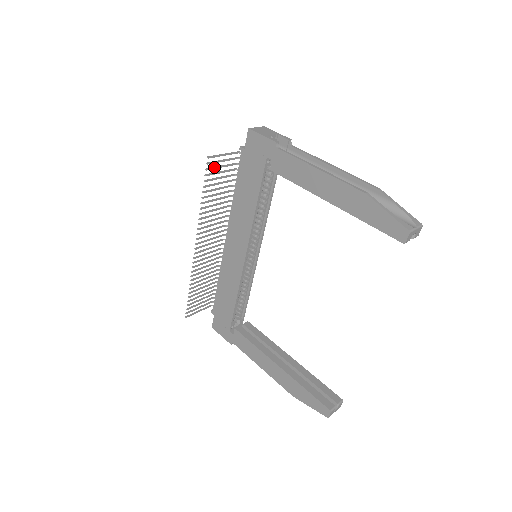
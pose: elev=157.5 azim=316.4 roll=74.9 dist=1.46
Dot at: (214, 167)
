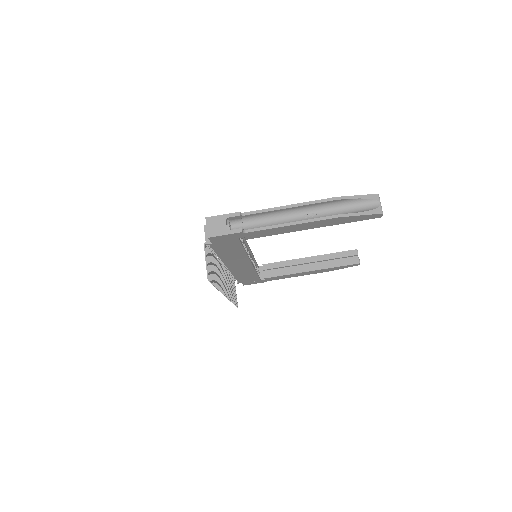
Dot at: (210, 274)
